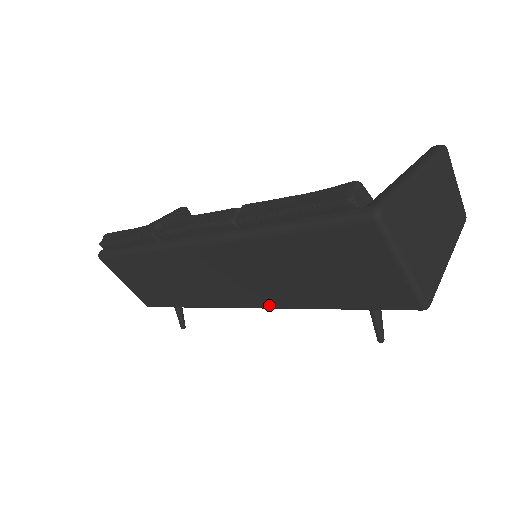
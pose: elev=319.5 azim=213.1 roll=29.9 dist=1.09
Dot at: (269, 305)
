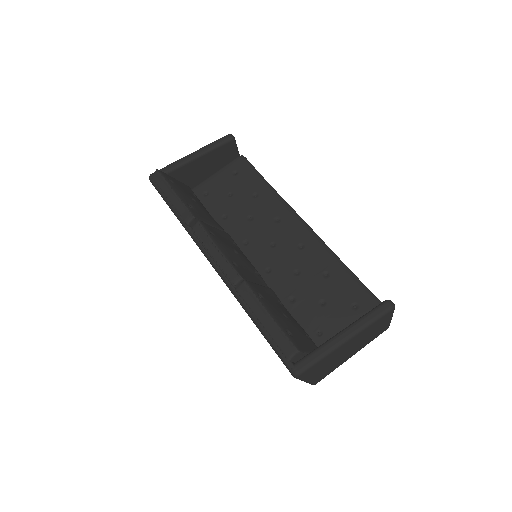
Dot at: occluded
